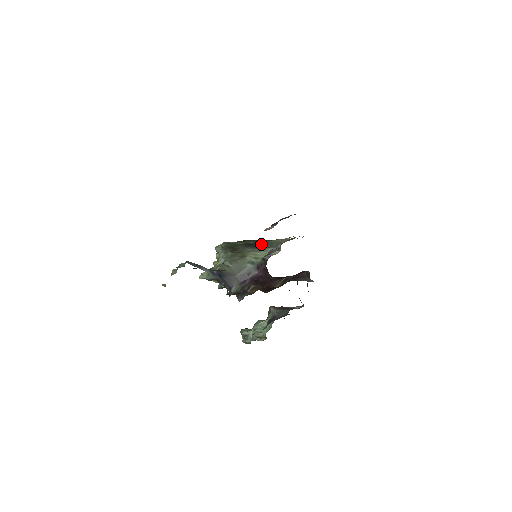
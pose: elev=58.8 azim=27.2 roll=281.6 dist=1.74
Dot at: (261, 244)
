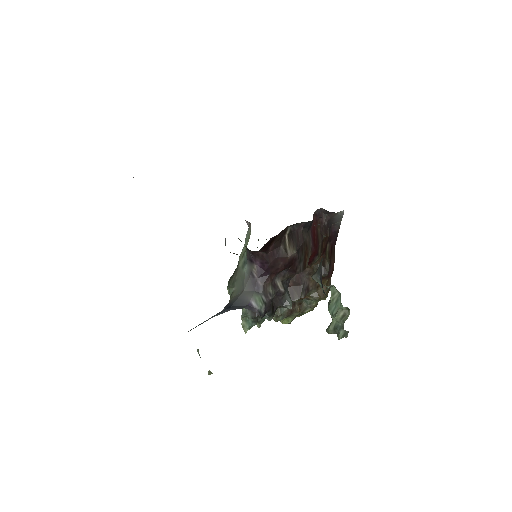
Dot at: occluded
